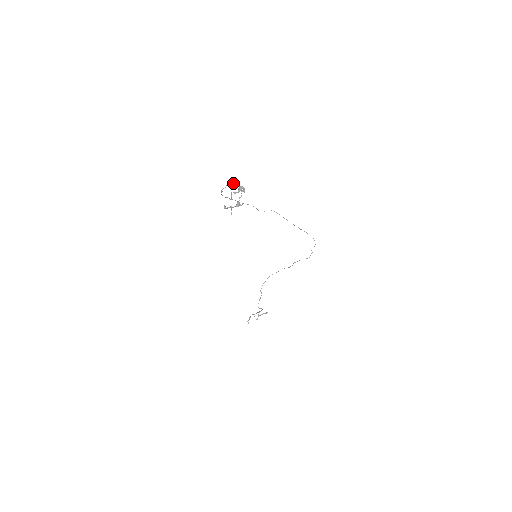
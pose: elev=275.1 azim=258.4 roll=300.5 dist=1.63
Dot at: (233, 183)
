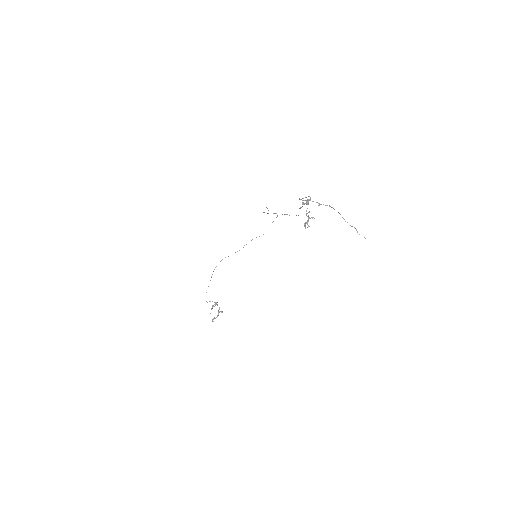
Dot at: (299, 199)
